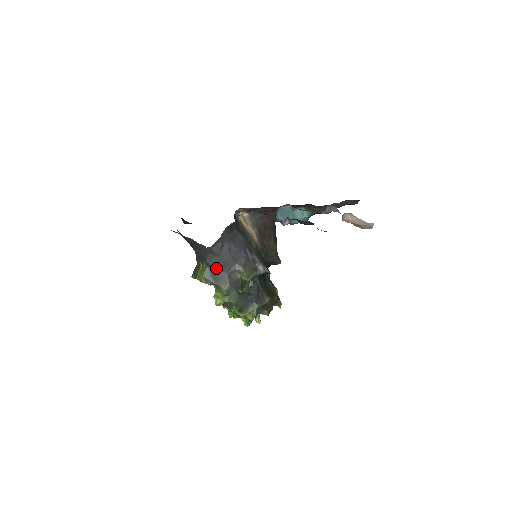
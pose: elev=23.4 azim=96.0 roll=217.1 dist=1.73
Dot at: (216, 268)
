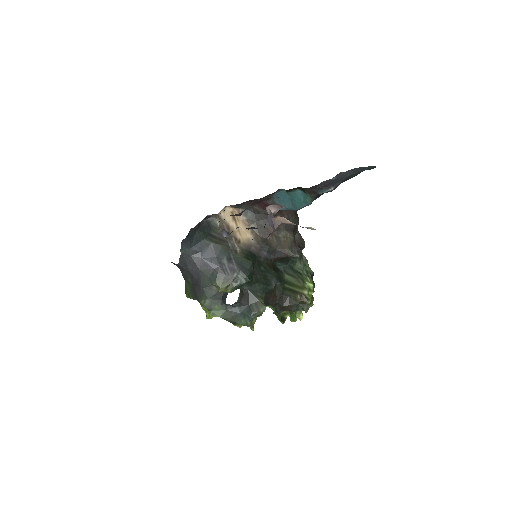
Dot at: (192, 283)
